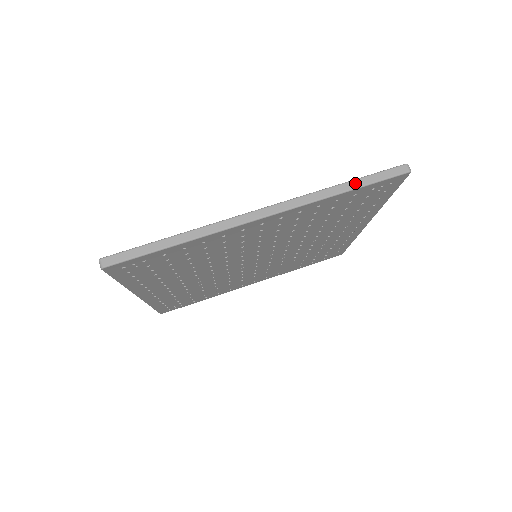
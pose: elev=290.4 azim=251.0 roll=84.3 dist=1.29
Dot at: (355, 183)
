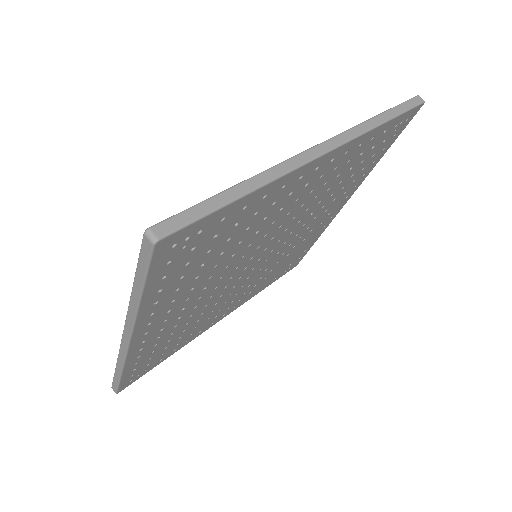
Dot at: (389, 113)
